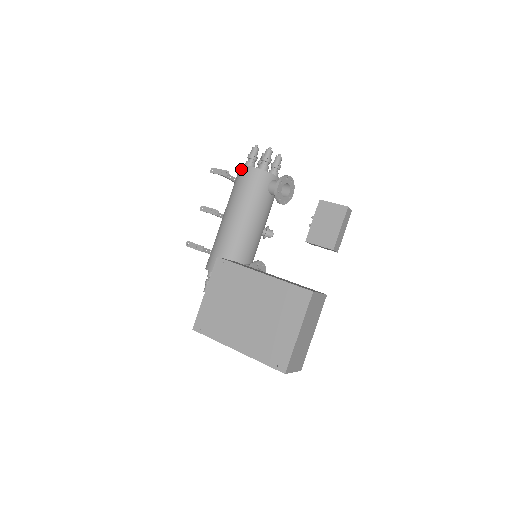
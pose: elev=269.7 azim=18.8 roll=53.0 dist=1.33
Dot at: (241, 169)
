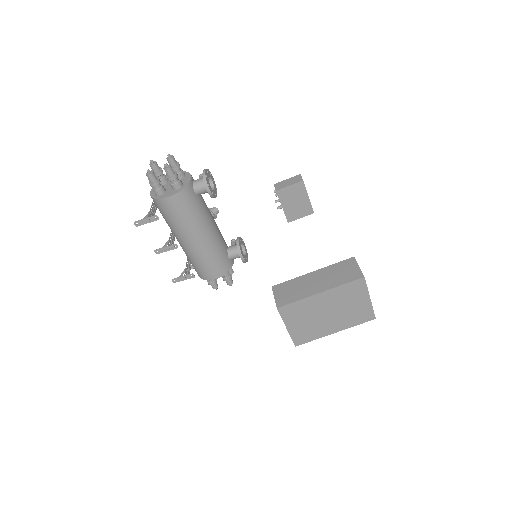
Dot at: (161, 203)
